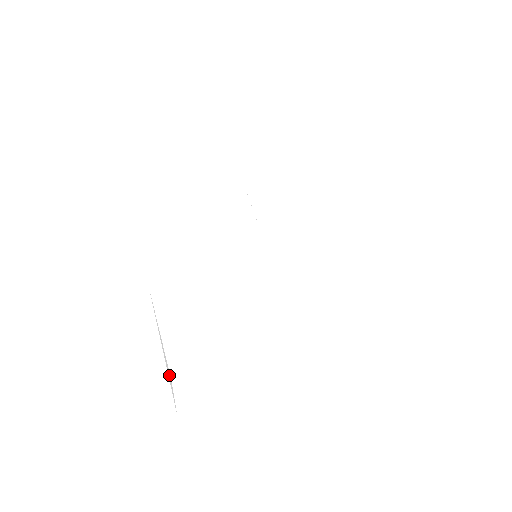
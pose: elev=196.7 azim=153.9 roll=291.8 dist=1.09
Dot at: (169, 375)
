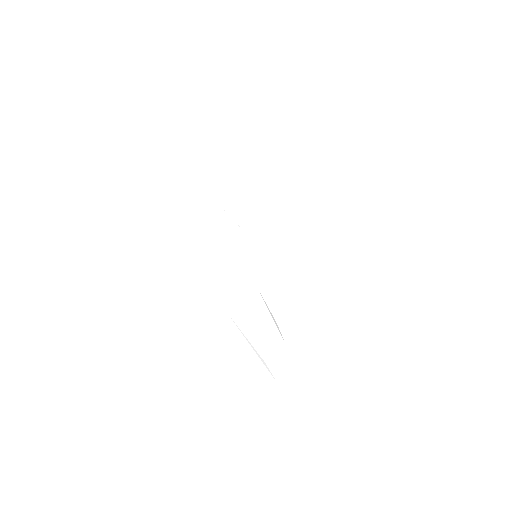
Dot at: (262, 360)
